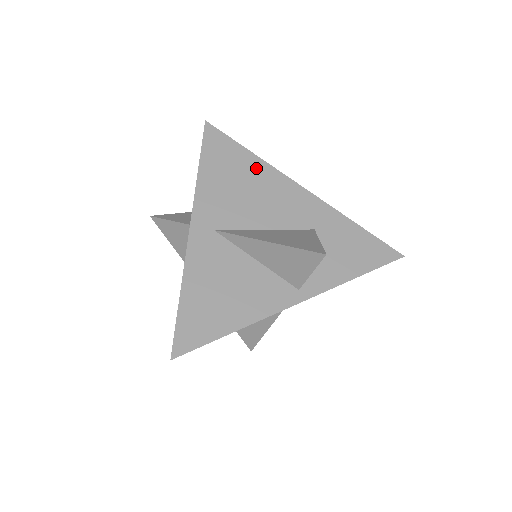
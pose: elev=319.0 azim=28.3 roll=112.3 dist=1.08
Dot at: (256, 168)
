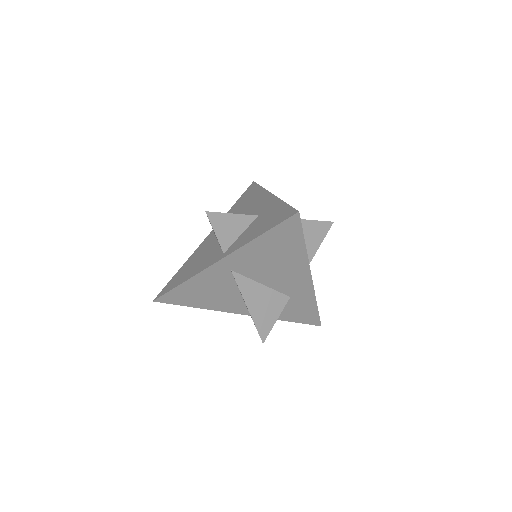
Dot at: (297, 256)
